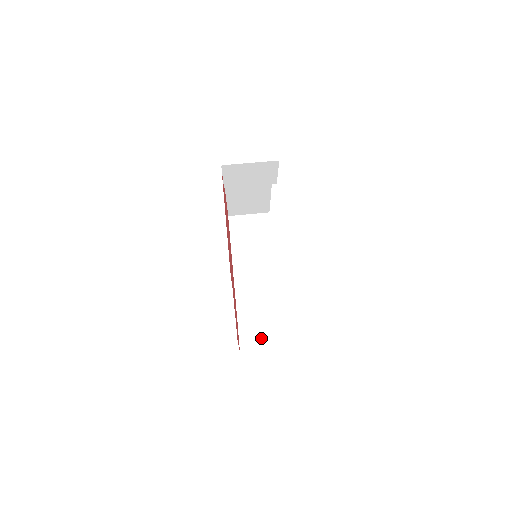
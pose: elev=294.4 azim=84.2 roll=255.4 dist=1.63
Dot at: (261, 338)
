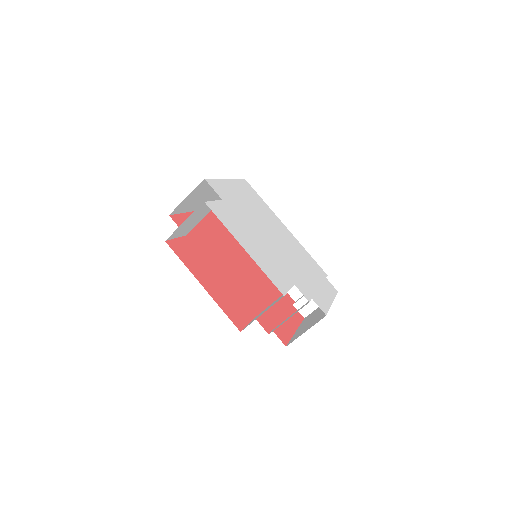
Dot at: occluded
